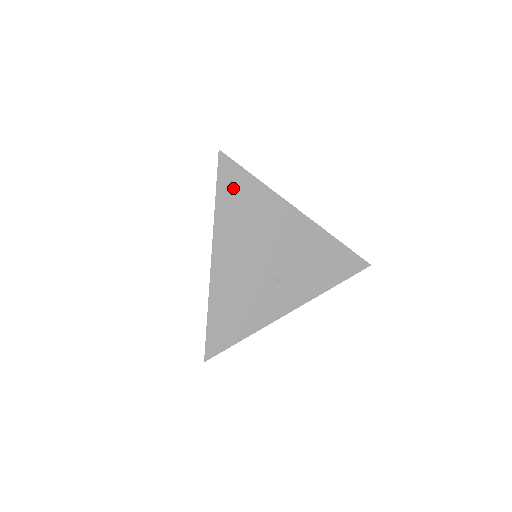
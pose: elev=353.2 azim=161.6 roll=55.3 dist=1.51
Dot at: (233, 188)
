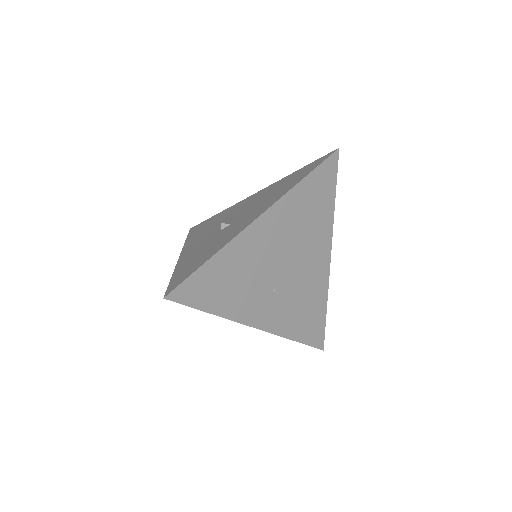
Dot at: (320, 185)
